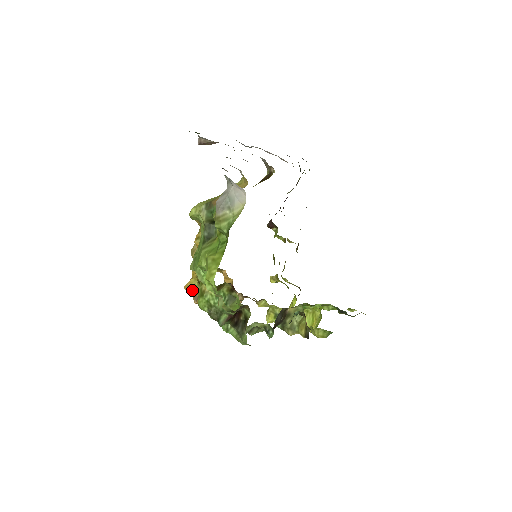
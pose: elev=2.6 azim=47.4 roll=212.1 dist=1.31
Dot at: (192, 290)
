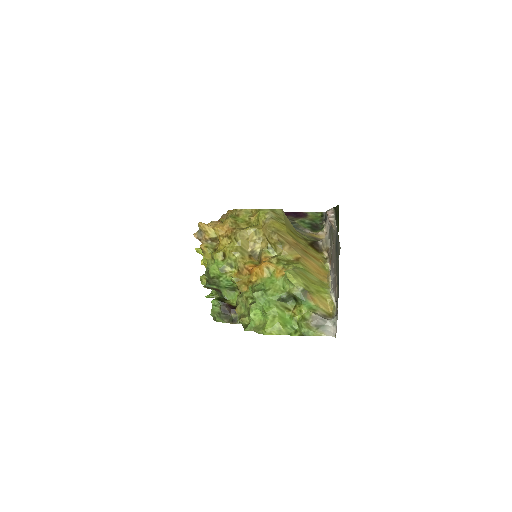
Dot at: (204, 232)
